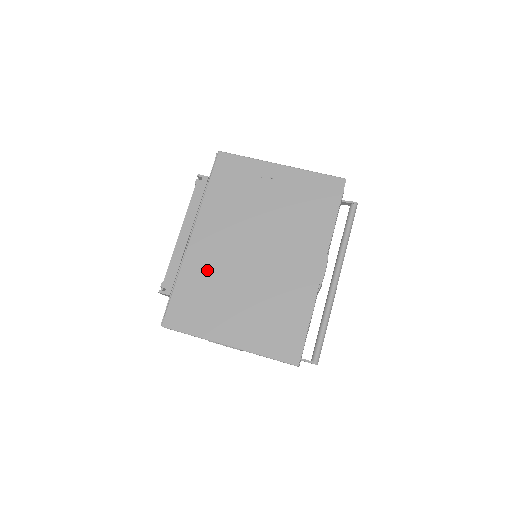
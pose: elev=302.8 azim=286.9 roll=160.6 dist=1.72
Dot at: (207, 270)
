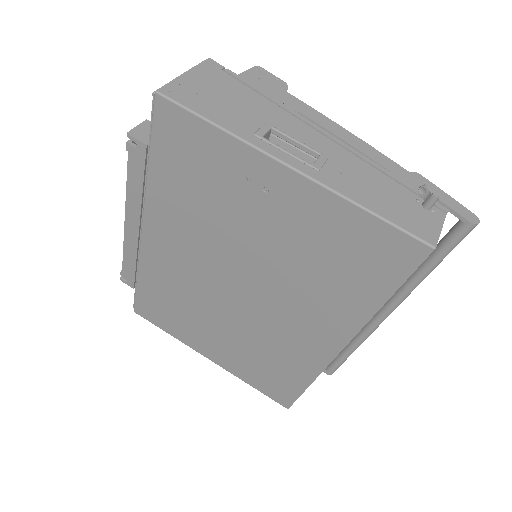
Dot at: (172, 283)
